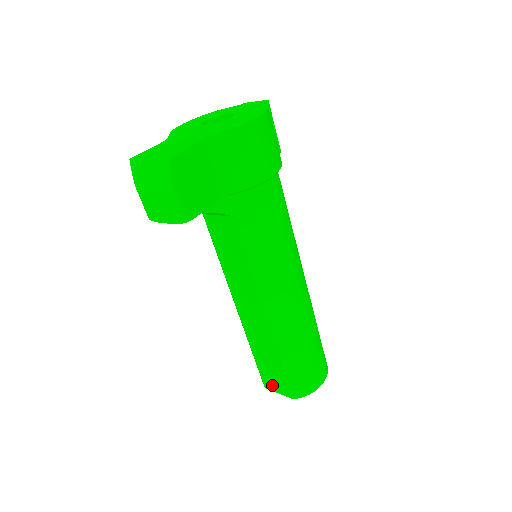
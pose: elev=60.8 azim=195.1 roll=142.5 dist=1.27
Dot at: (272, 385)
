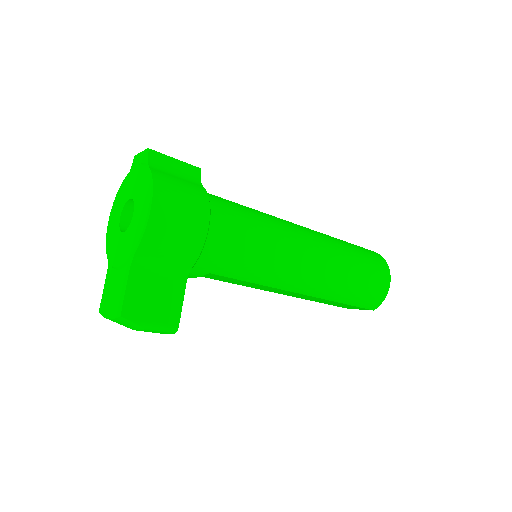
Dot at: (350, 308)
